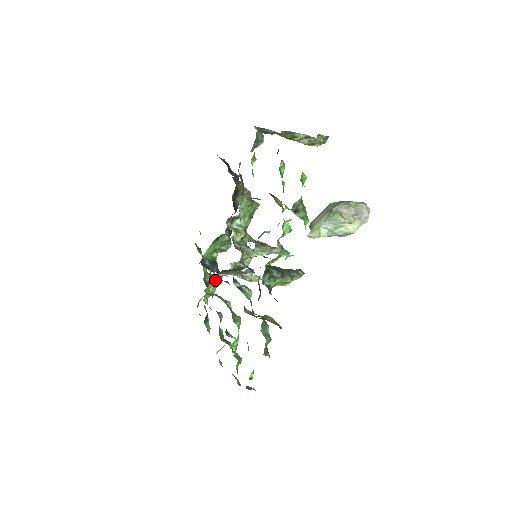
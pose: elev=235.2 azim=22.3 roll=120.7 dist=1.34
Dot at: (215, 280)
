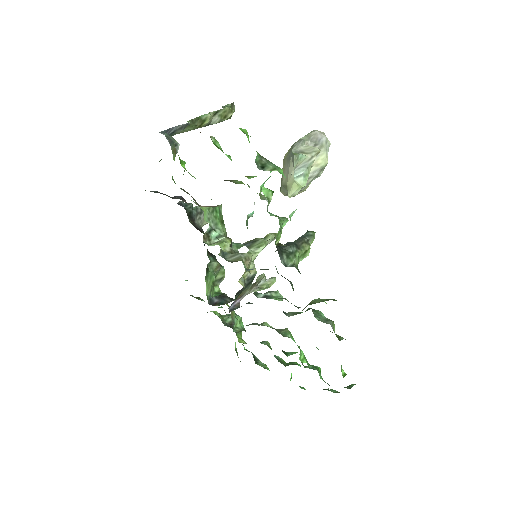
Dot at: (235, 314)
